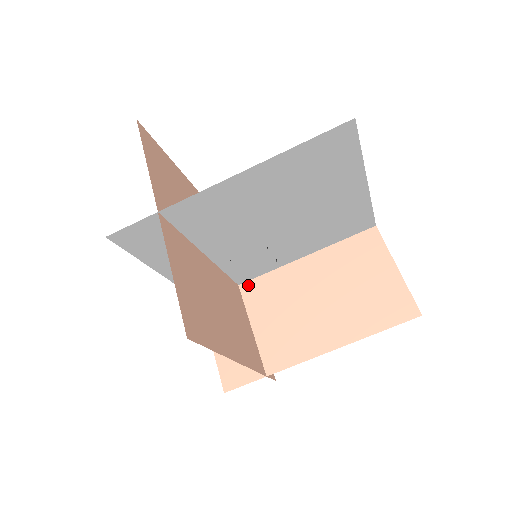
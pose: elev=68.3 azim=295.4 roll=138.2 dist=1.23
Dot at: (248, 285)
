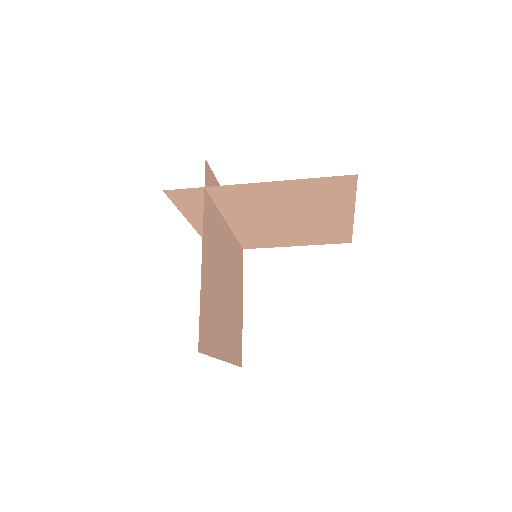
Dot at: (236, 224)
